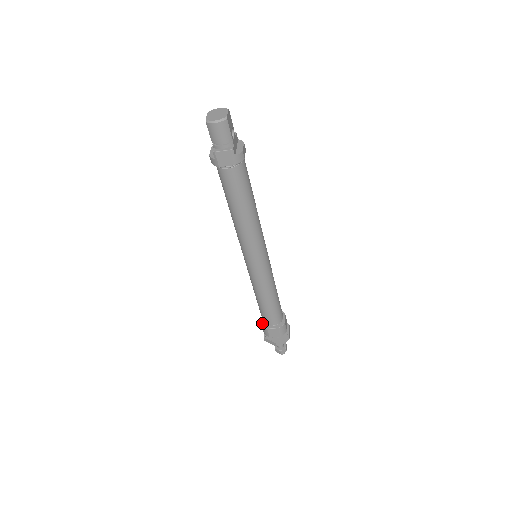
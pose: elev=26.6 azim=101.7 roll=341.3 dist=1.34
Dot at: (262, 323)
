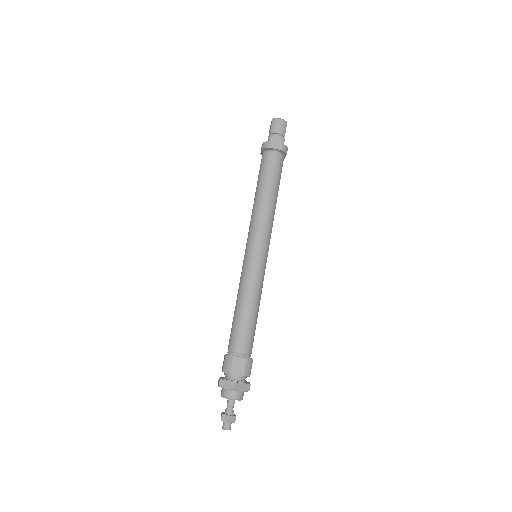
Dot at: (227, 354)
